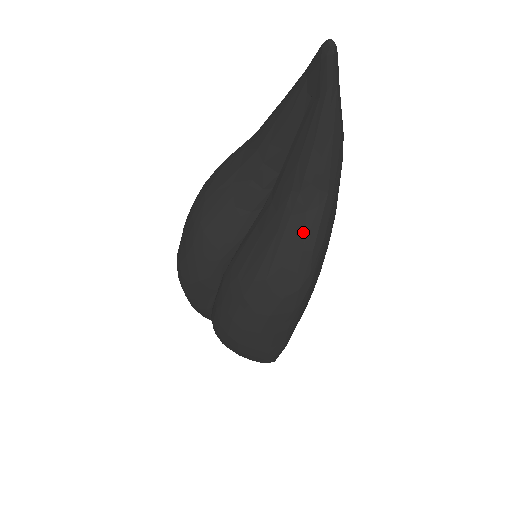
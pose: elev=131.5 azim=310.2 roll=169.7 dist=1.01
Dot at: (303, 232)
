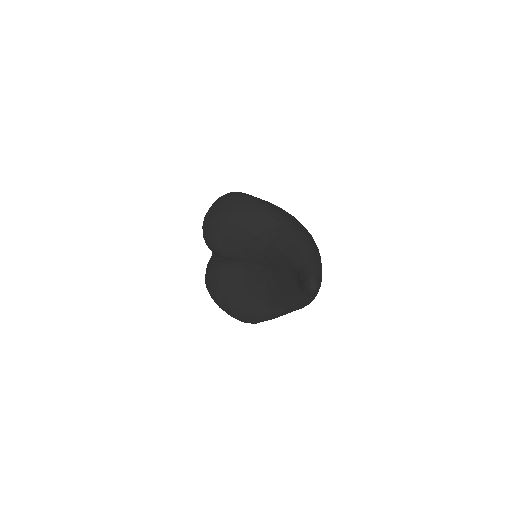
Dot at: (260, 311)
